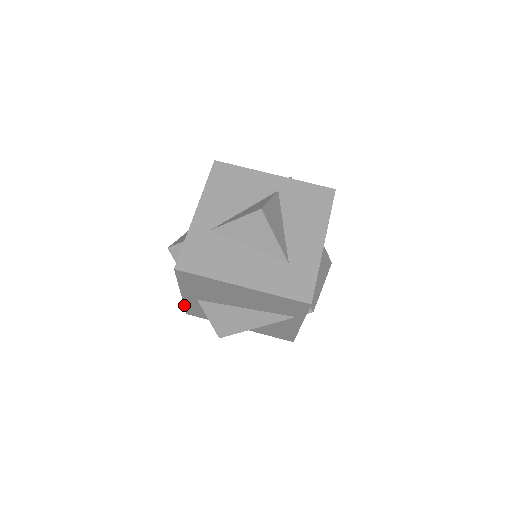
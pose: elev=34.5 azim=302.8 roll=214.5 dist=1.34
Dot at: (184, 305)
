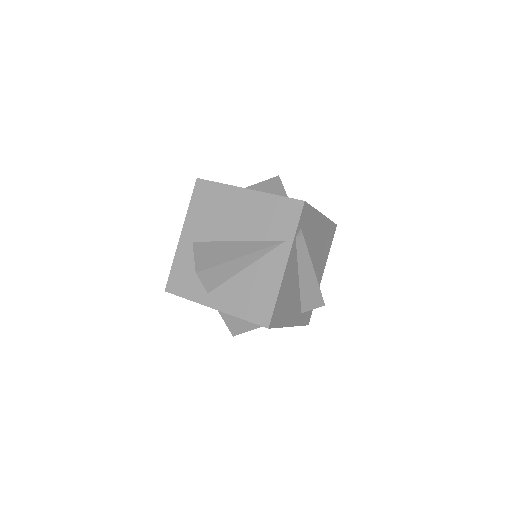
Dot at: (172, 264)
